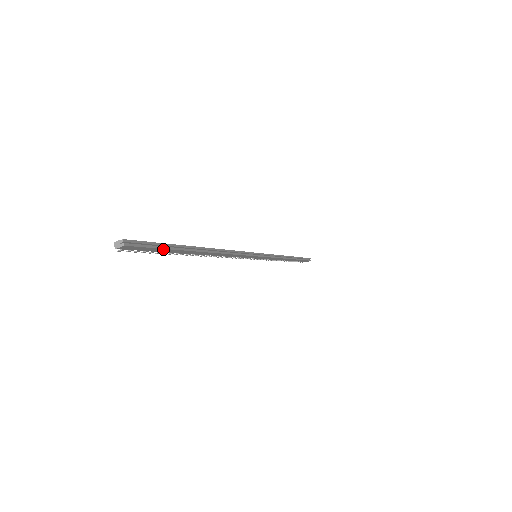
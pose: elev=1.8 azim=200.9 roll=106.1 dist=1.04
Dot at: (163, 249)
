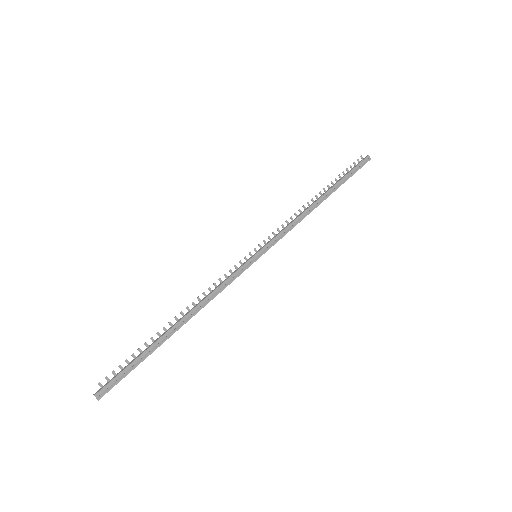
Dot at: (132, 368)
